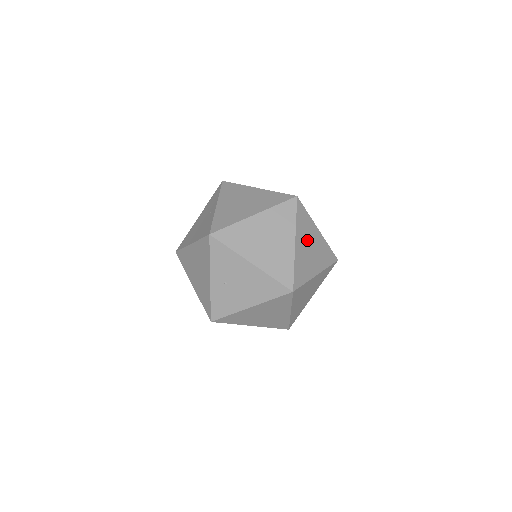
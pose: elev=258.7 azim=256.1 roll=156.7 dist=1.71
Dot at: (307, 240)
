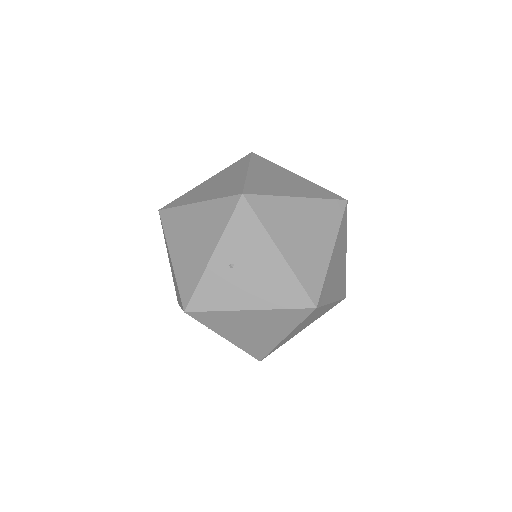
Dot at: (339, 256)
